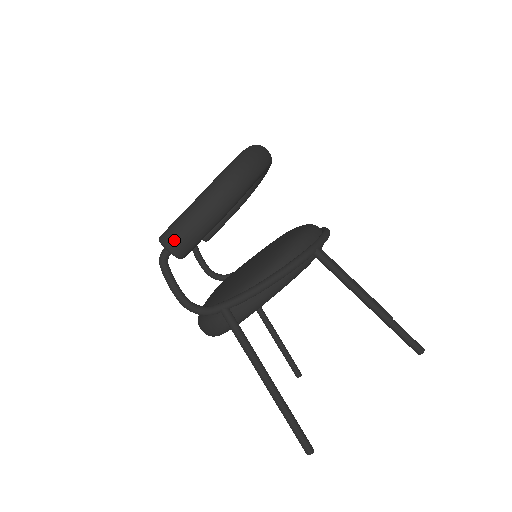
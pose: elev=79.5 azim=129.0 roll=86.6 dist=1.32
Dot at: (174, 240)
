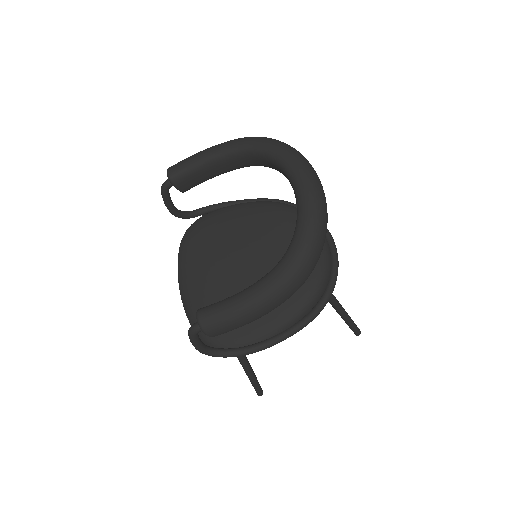
Dot at: (220, 332)
